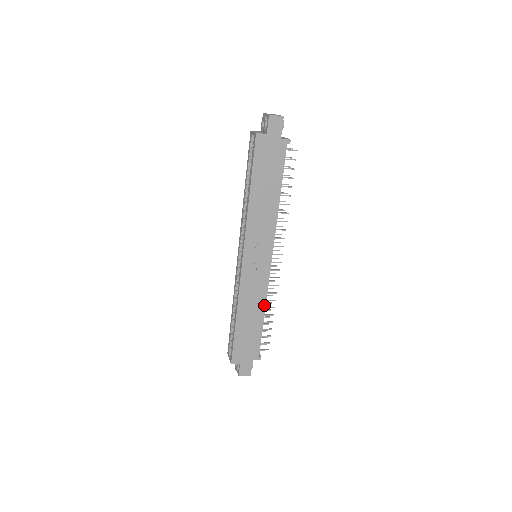
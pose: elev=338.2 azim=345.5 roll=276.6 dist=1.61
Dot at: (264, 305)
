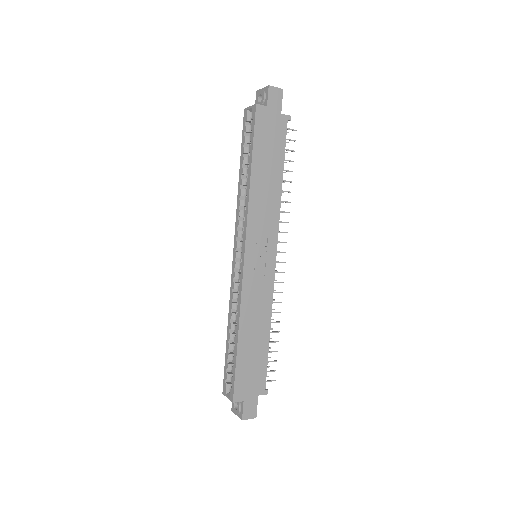
Dot at: (269, 317)
